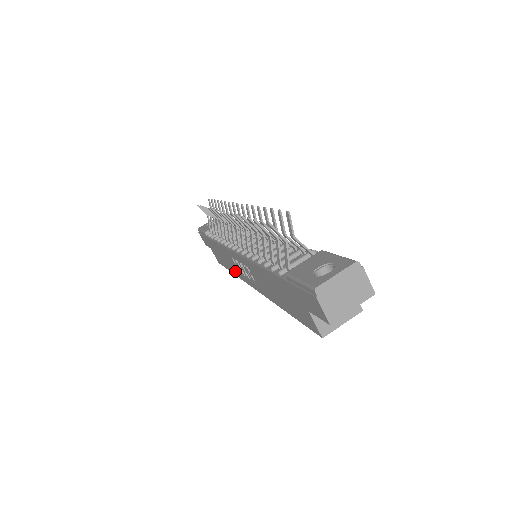
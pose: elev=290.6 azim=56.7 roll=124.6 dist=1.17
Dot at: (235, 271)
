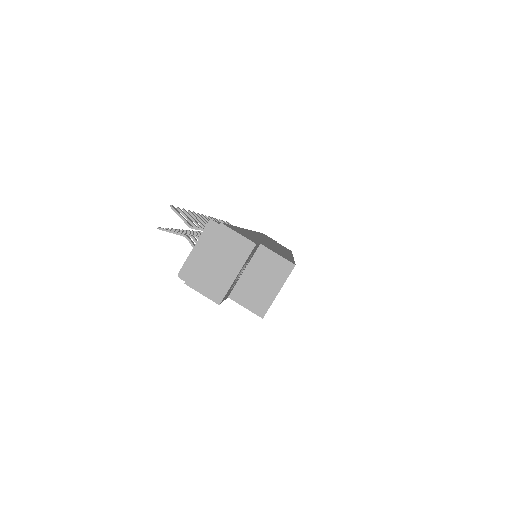
Dot at: occluded
